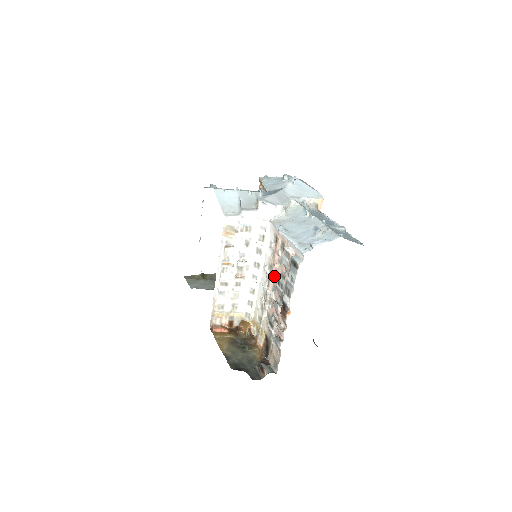
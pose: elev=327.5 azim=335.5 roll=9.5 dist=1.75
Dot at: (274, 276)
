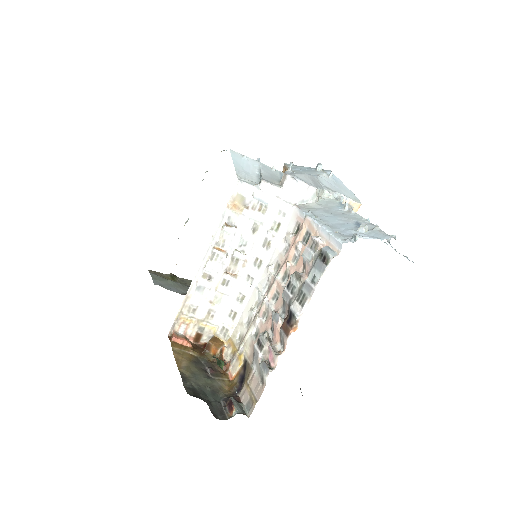
Dot at: (281, 278)
